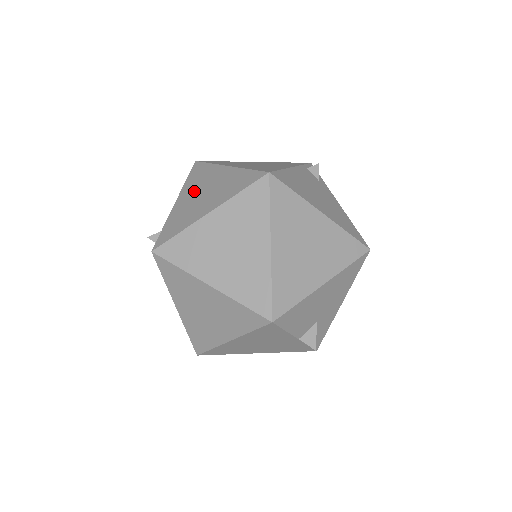
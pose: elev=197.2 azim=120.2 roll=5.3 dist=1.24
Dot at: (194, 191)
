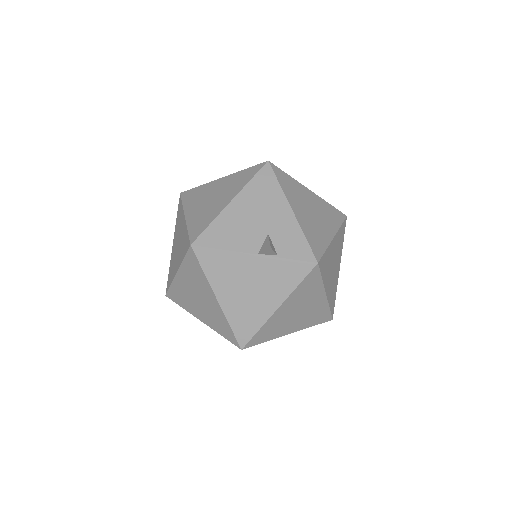
Dot at: occluded
